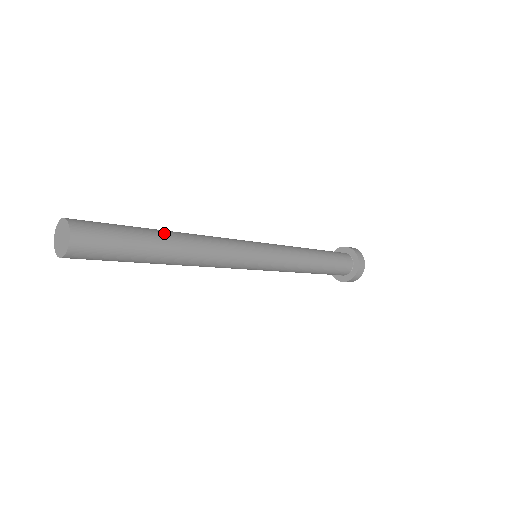
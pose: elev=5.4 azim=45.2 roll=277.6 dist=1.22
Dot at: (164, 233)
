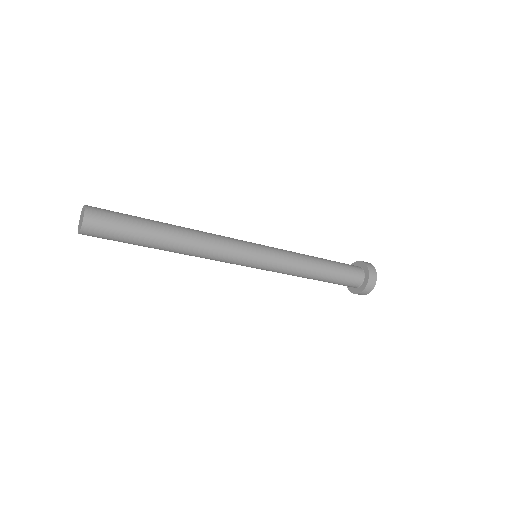
Dot at: (165, 232)
